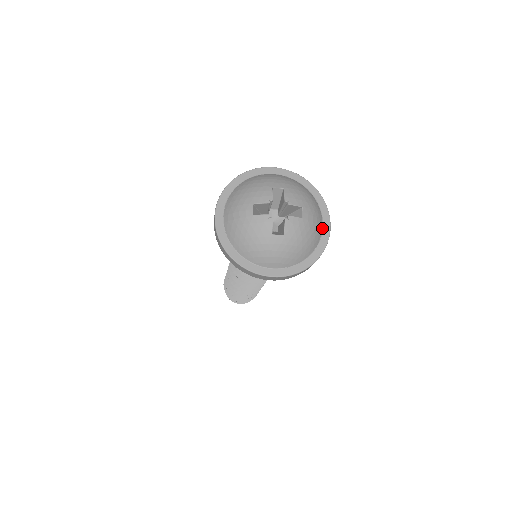
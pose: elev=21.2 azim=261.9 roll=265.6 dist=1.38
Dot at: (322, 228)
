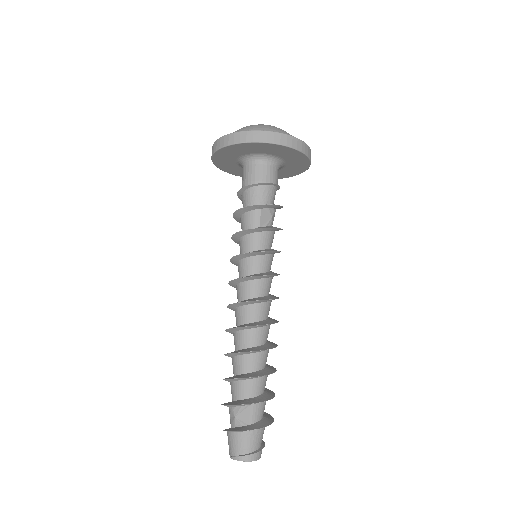
Dot at: occluded
